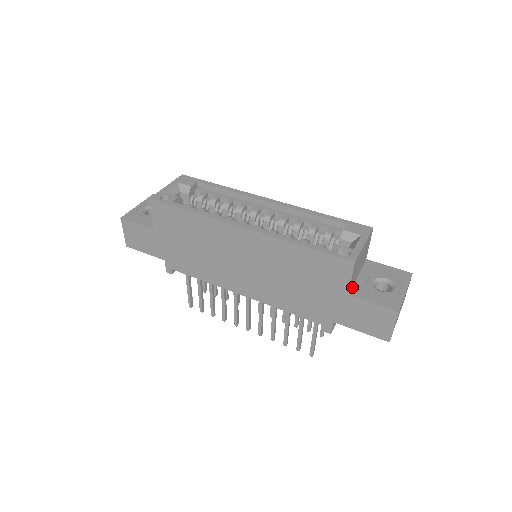
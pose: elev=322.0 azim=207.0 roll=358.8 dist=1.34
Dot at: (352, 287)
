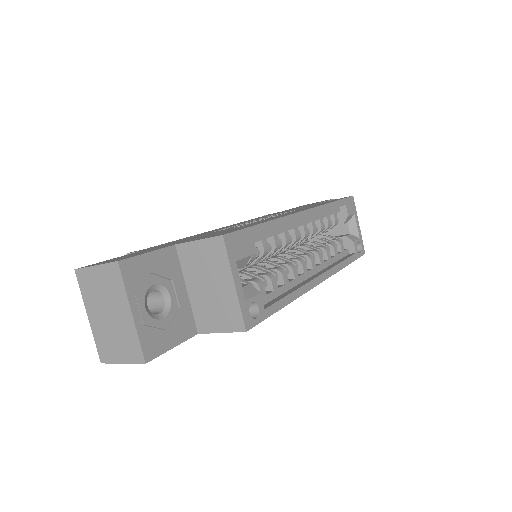
Dot at: occluded
